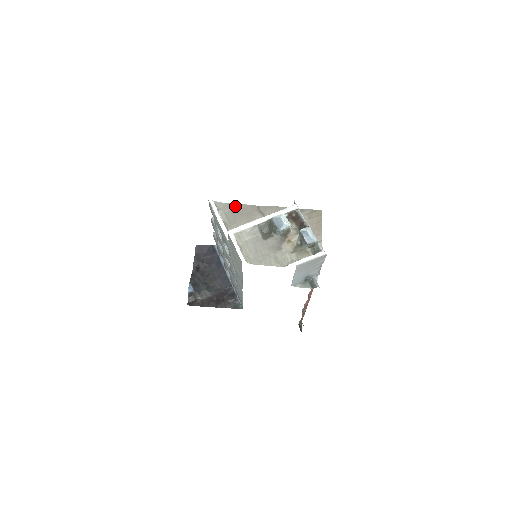
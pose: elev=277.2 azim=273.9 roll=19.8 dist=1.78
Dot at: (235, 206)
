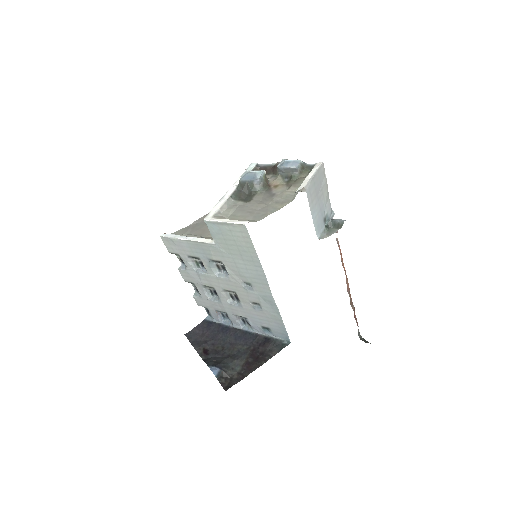
Dot at: (193, 224)
